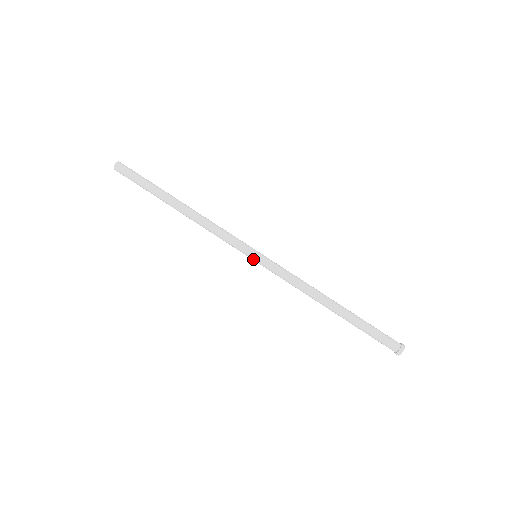
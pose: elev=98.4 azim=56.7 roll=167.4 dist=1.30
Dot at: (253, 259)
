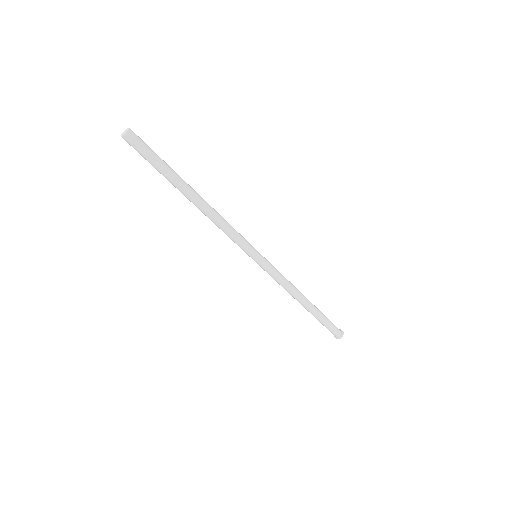
Dot at: occluded
